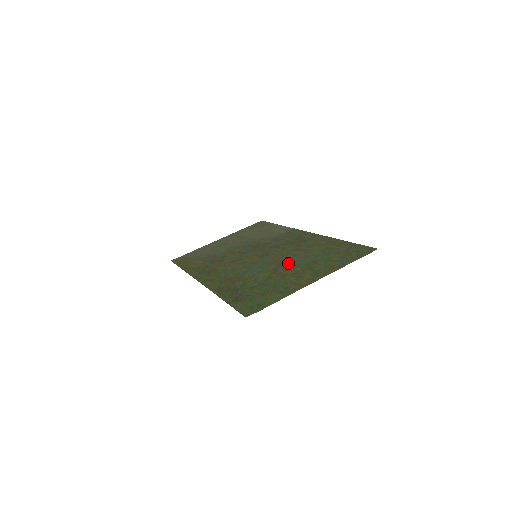
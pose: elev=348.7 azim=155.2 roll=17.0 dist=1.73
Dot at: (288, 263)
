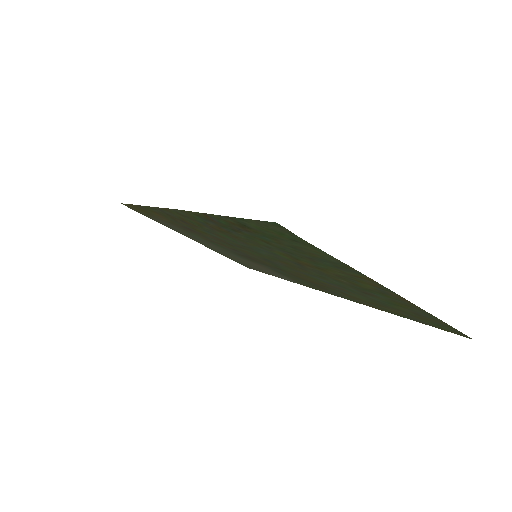
Dot at: (319, 274)
